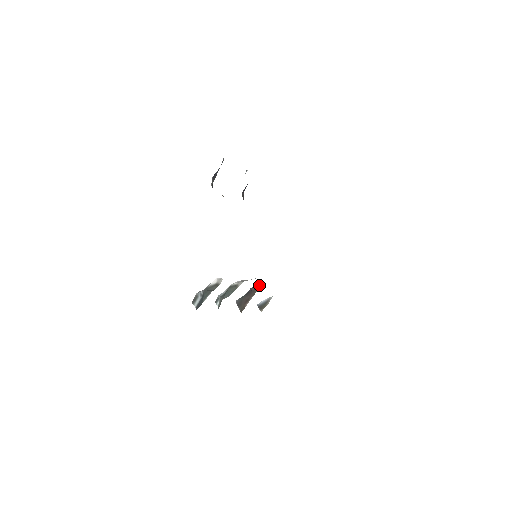
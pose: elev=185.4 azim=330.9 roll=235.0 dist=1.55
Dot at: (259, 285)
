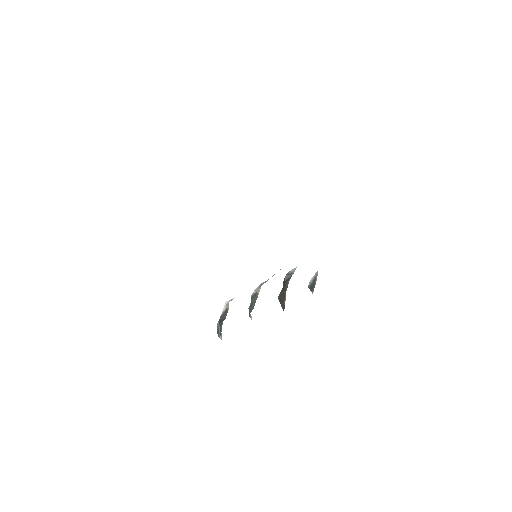
Dot at: (291, 272)
